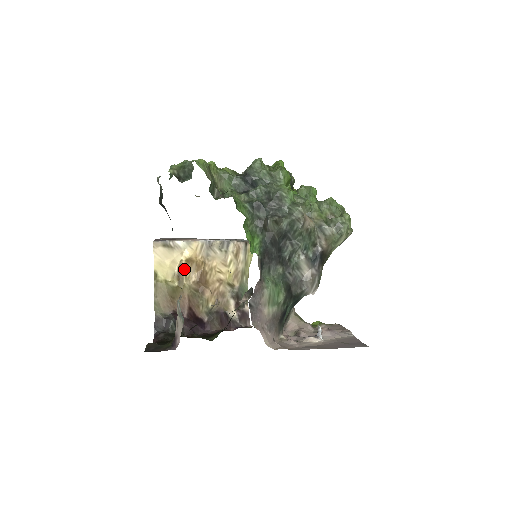
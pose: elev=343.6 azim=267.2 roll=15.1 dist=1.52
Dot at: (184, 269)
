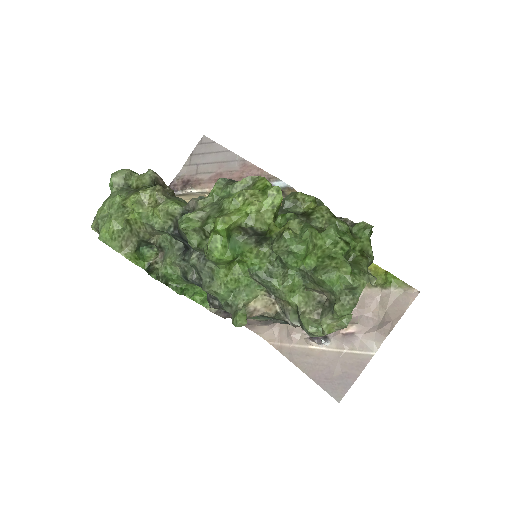
Dot at: occluded
